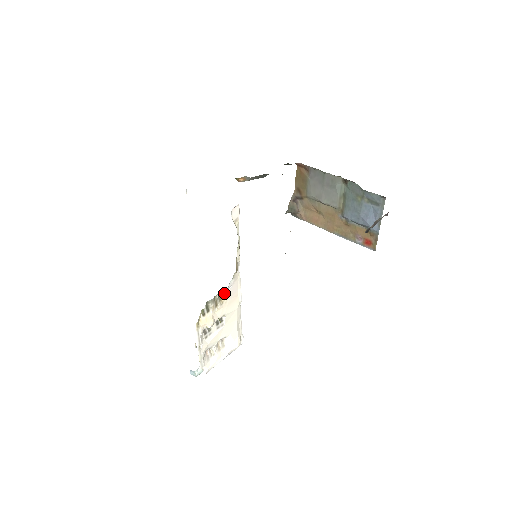
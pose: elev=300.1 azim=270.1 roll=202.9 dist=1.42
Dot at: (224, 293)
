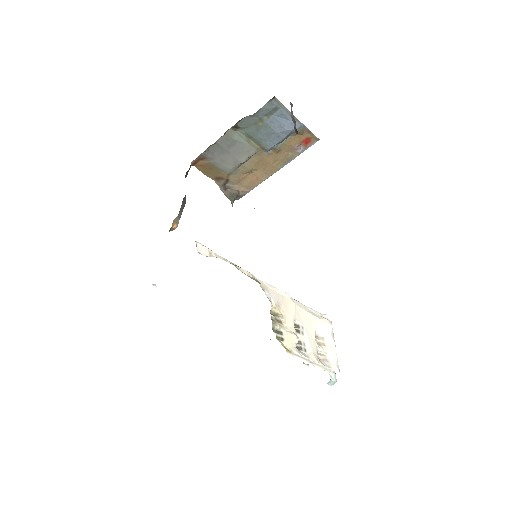
Dot at: (273, 308)
